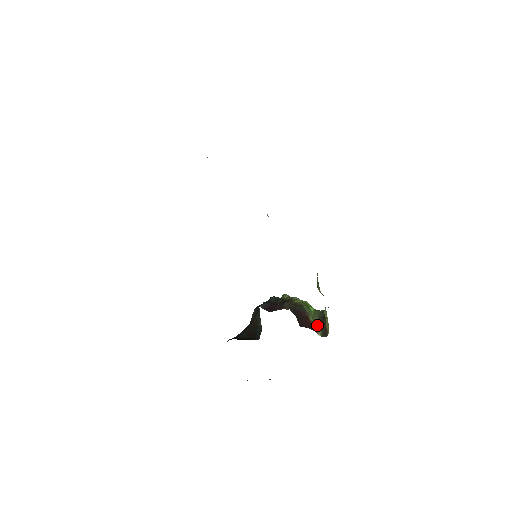
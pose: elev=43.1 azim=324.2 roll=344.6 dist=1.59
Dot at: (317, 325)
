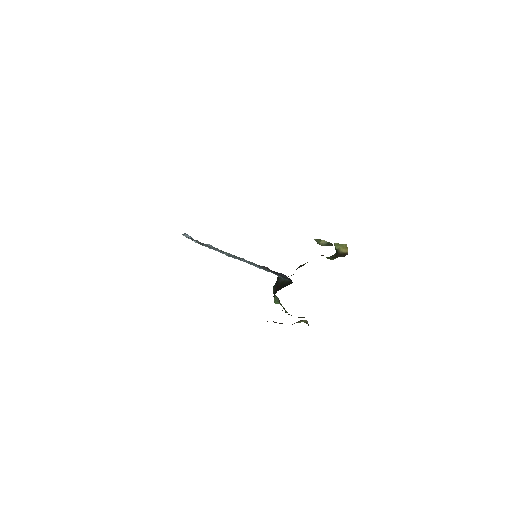
Dot at: occluded
